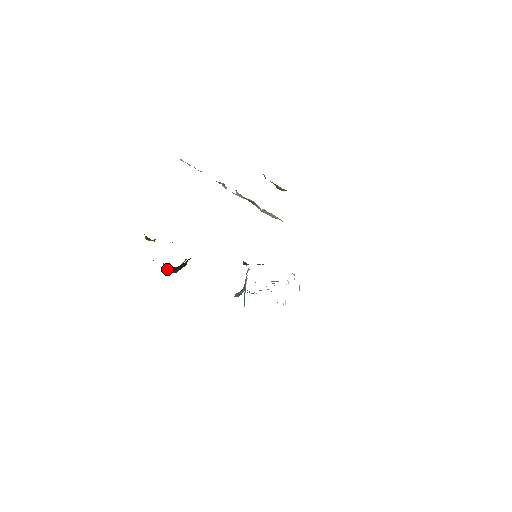
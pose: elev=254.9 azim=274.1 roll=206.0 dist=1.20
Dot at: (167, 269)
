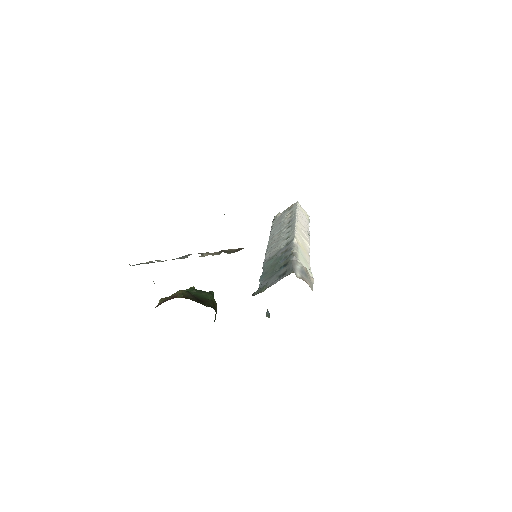
Dot at: occluded
